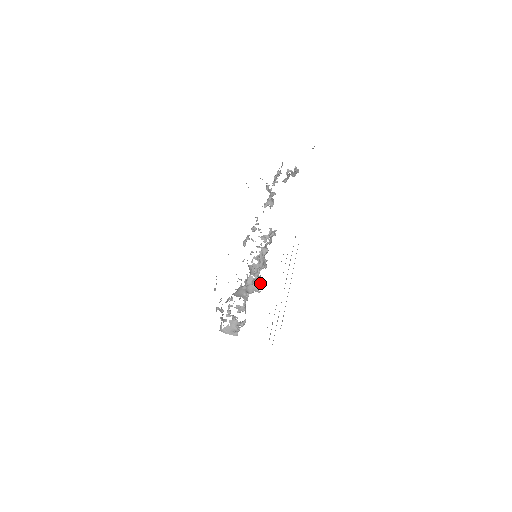
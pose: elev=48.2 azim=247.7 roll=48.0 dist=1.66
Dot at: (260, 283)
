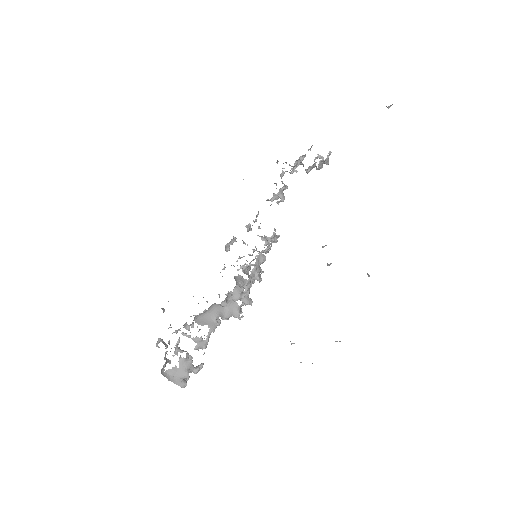
Dot at: (249, 301)
